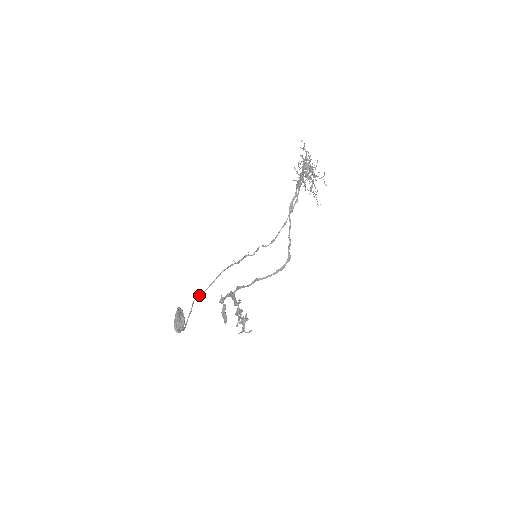
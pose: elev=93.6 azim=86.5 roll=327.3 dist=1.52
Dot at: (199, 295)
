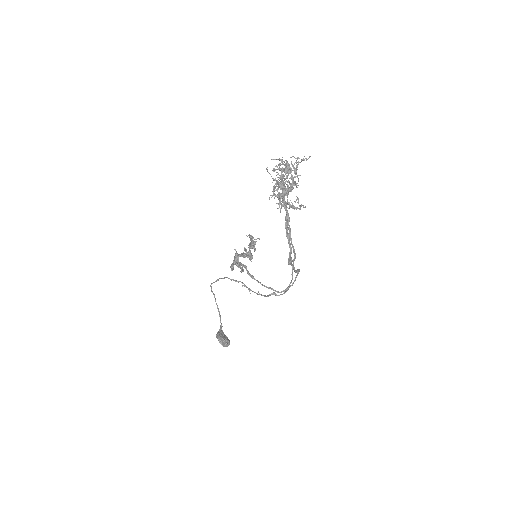
Dot at: occluded
